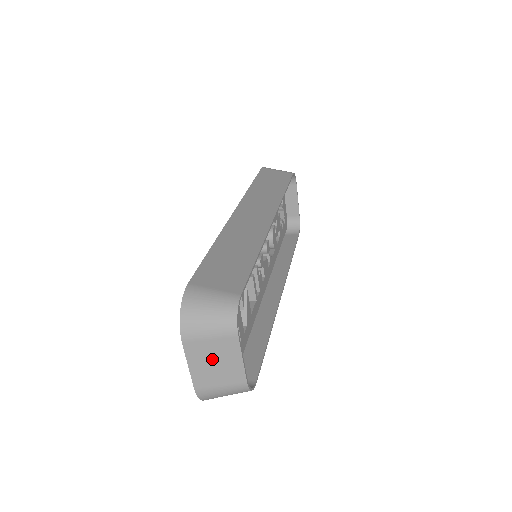
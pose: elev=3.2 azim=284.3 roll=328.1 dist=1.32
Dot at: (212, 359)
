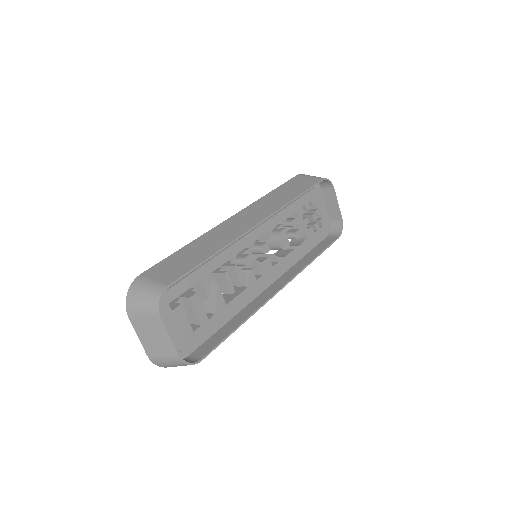
Dot at: (150, 333)
